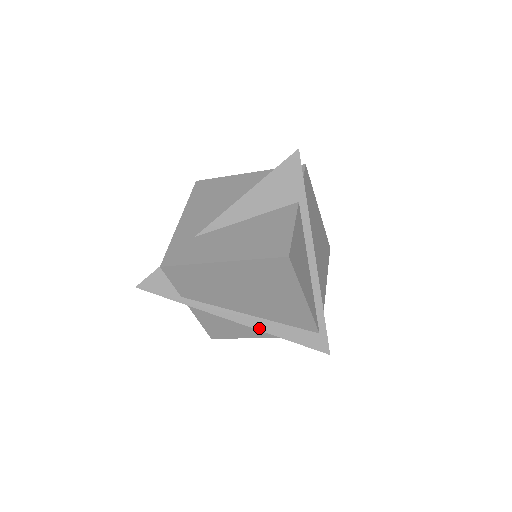
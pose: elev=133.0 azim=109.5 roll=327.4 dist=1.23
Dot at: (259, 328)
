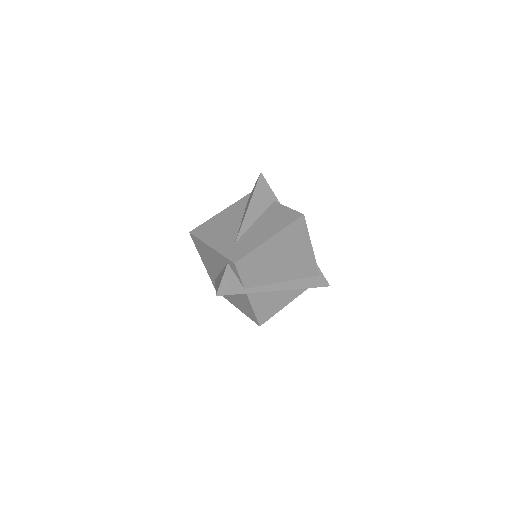
Dot at: (292, 288)
